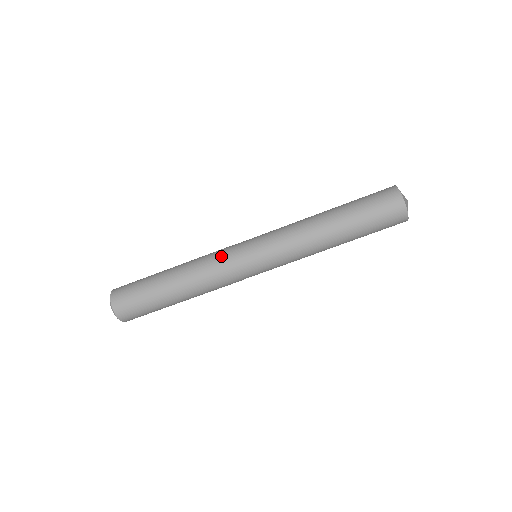
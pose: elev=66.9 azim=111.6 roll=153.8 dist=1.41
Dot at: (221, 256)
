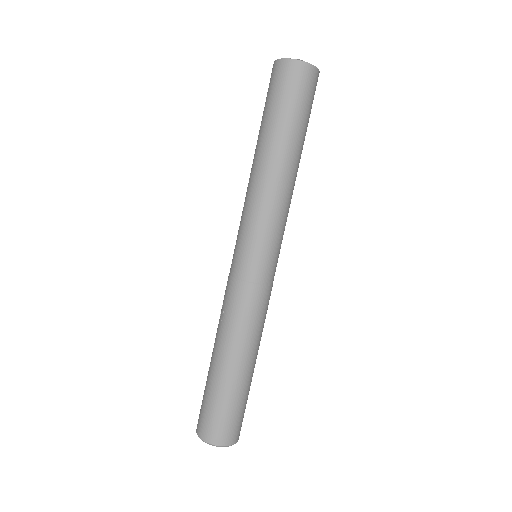
Dot at: occluded
